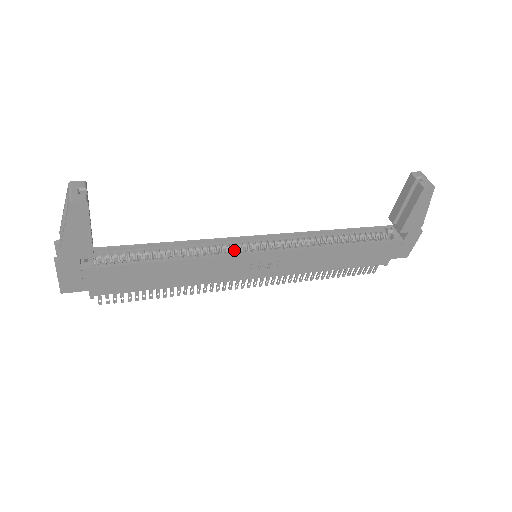
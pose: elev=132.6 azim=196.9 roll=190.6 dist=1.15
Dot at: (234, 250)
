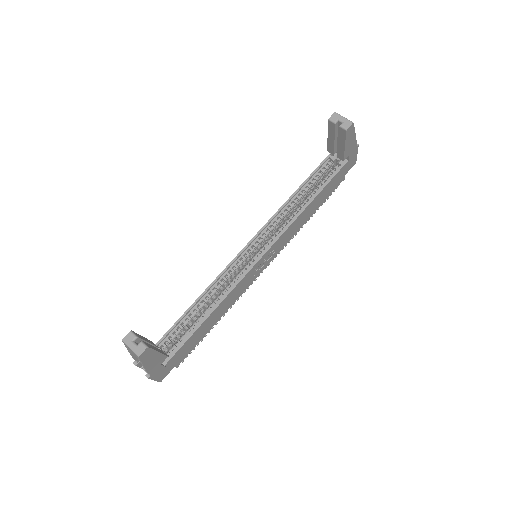
Dot at: (239, 265)
